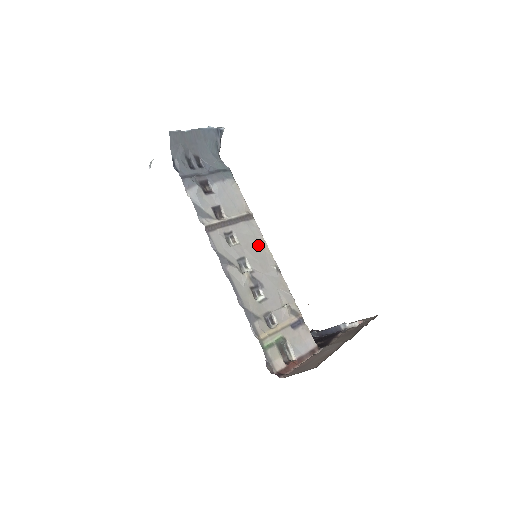
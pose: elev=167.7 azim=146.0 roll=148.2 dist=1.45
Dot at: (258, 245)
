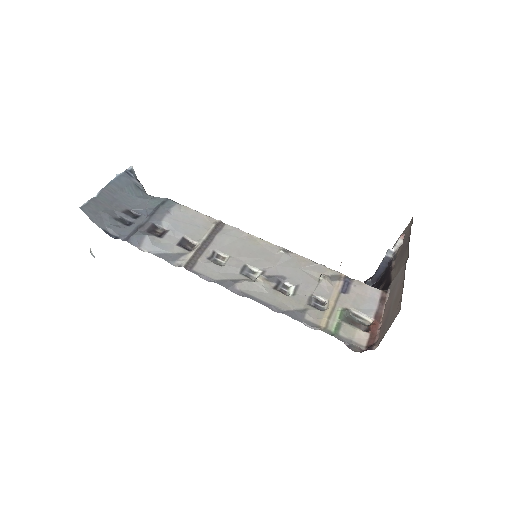
Dot at: (249, 244)
